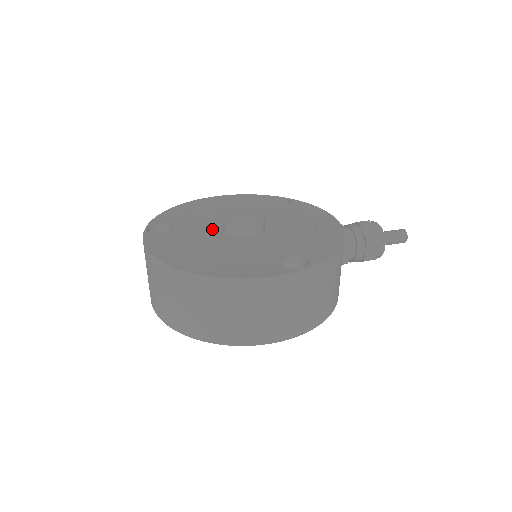
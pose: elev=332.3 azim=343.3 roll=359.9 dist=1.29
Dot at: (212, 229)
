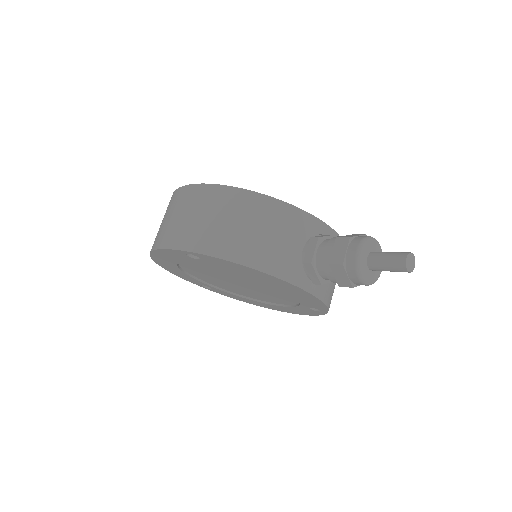
Dot at: occluded
